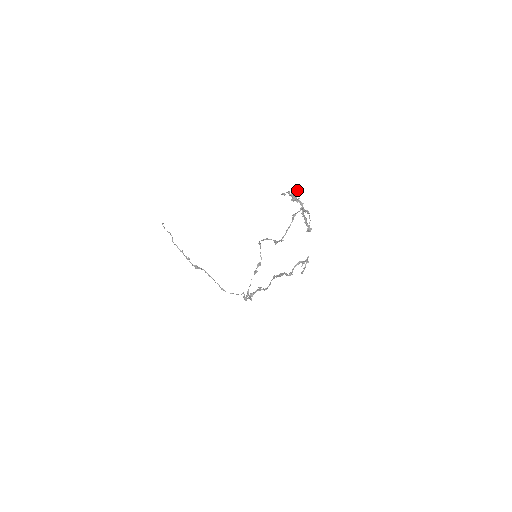
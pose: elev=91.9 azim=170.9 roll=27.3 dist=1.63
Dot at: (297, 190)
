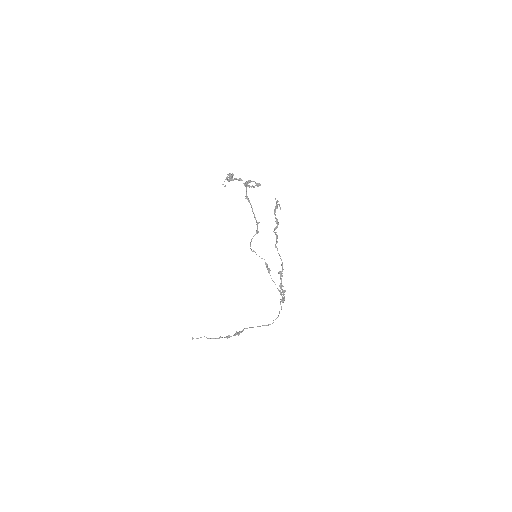
Dot at: occluded
